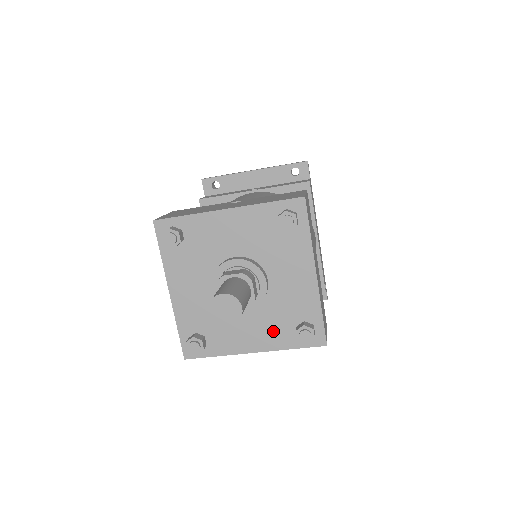
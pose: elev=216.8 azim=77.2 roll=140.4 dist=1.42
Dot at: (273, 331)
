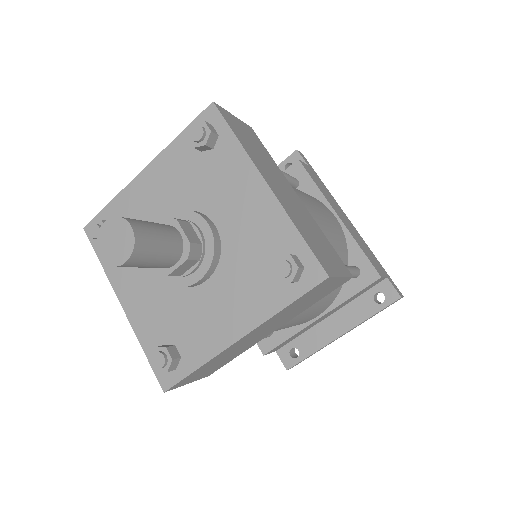
Dot at: (250, 293)
